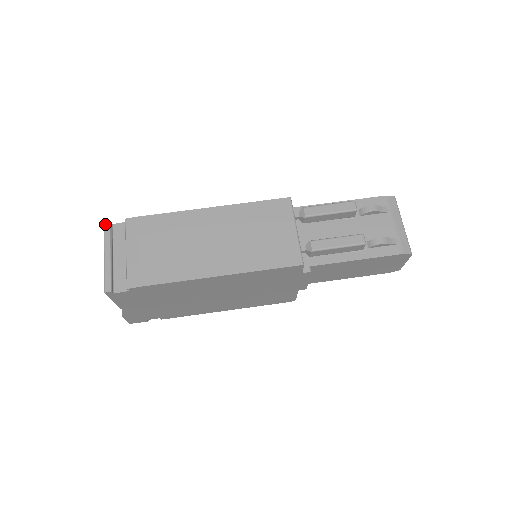
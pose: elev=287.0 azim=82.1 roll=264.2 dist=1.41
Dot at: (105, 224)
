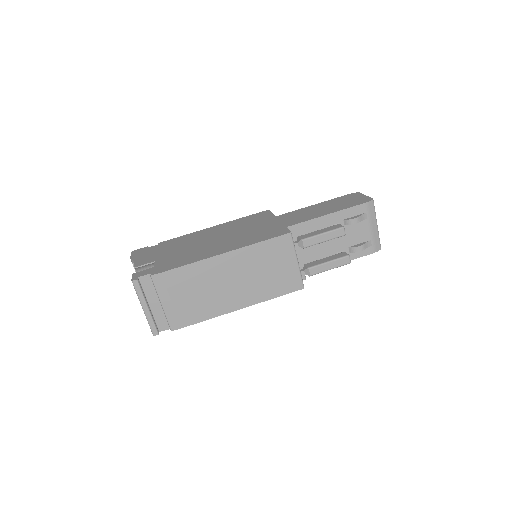
Dot at: (133, 282)
